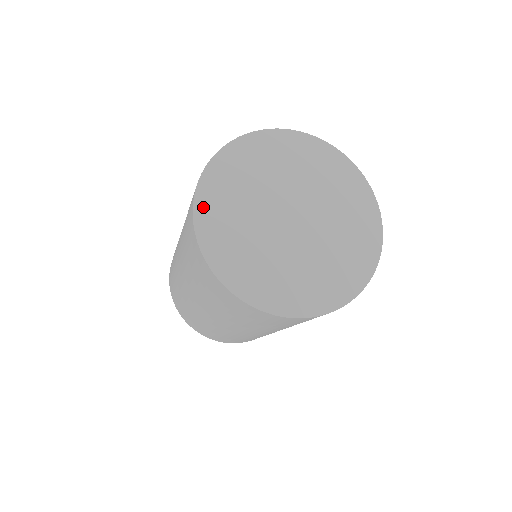
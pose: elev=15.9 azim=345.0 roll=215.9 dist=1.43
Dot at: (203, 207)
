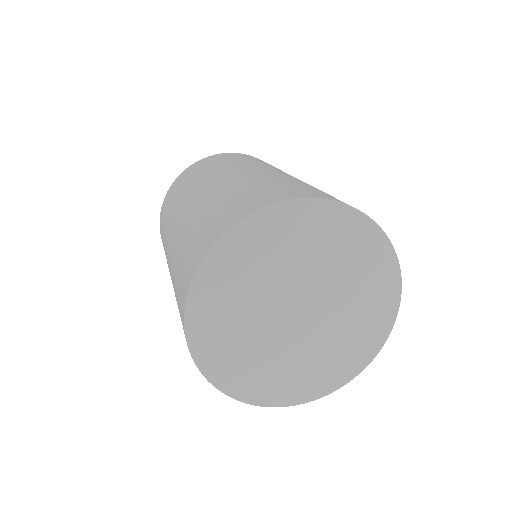
Dot at: (223, 380)
